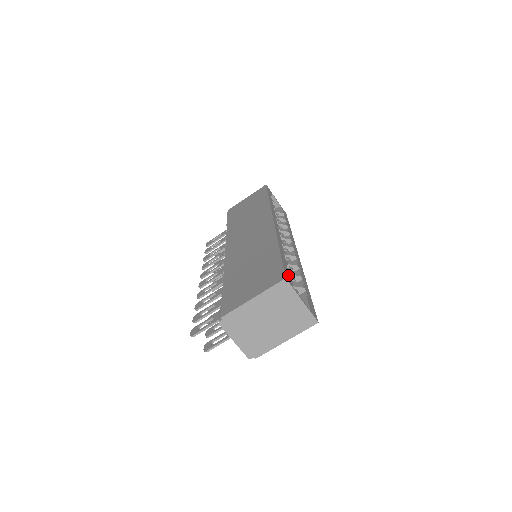
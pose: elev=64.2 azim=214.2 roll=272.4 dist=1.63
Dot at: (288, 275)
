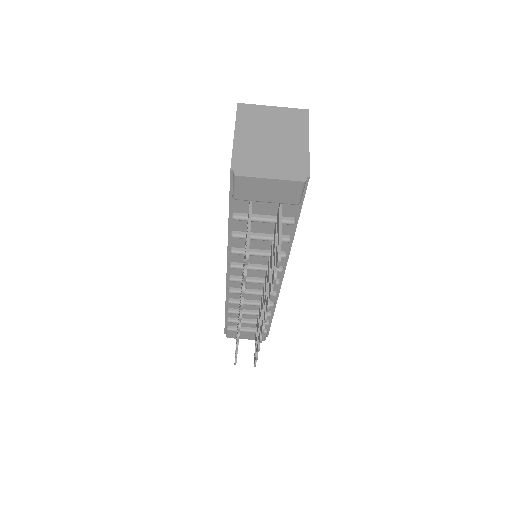
Dot at: occluded
